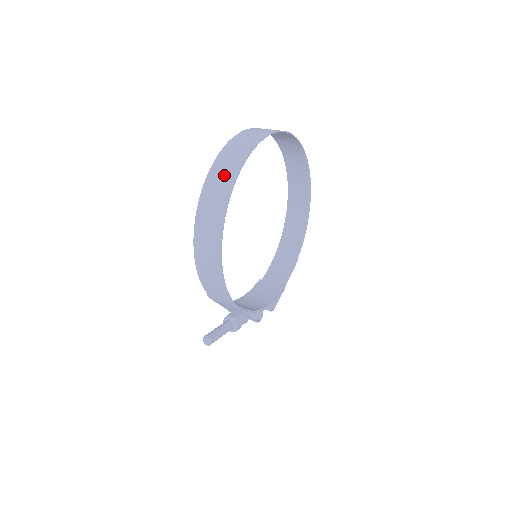
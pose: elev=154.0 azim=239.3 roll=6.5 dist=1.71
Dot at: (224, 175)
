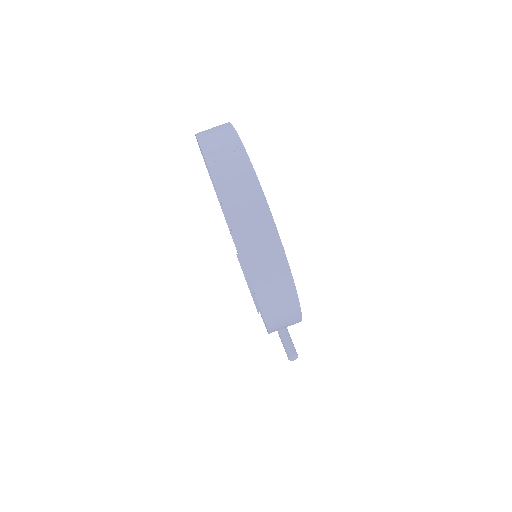
Dot at: (267, 257)
